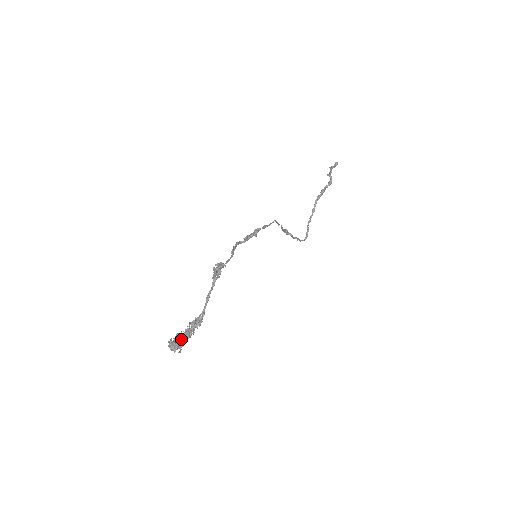
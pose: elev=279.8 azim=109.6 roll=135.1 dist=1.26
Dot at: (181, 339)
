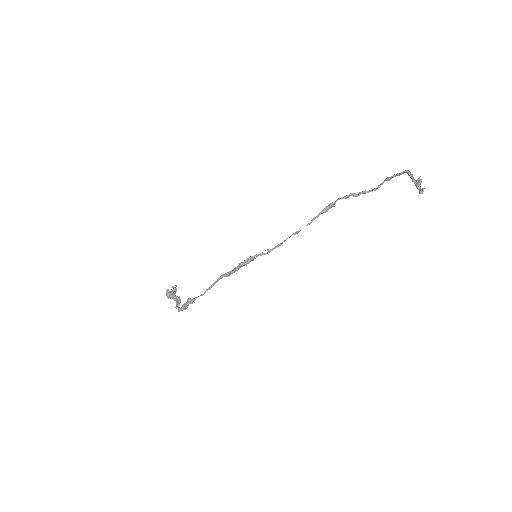
Dot at: (173, 295)
